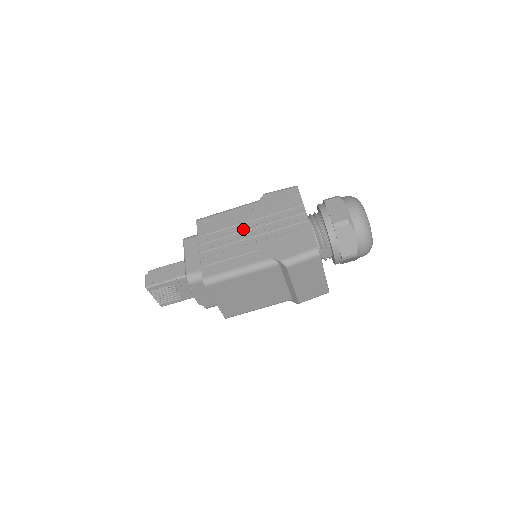
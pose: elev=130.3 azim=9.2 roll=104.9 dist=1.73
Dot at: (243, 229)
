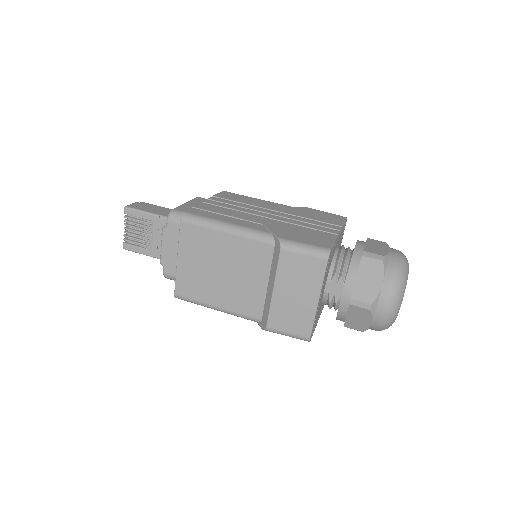
Dot at: (263, 210)
